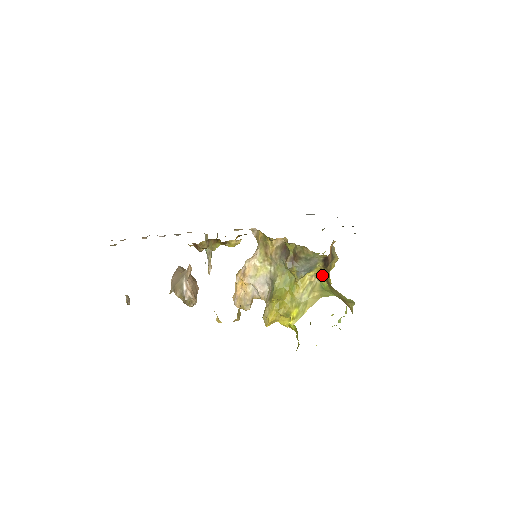
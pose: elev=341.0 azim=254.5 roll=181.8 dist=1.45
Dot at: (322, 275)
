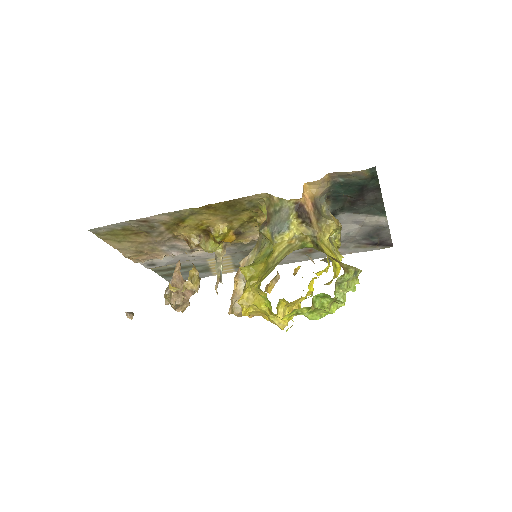
Dot at: (306, 237)
